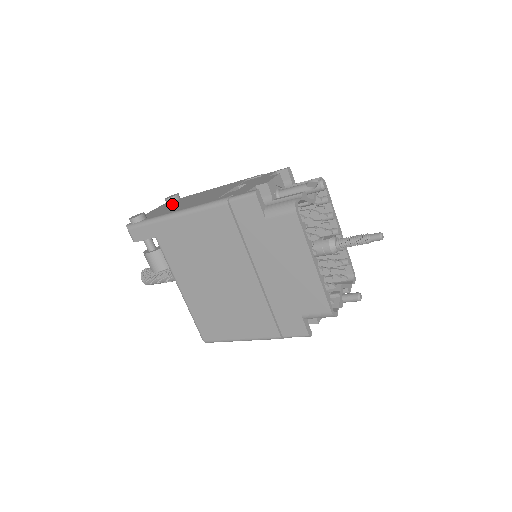
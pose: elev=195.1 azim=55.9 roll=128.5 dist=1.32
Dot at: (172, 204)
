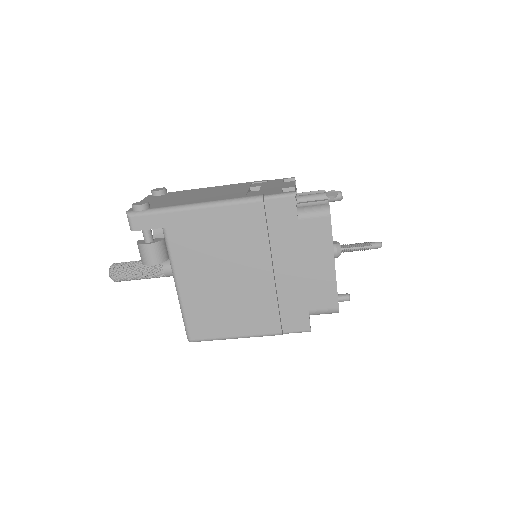
Dot at: (168, 197)
